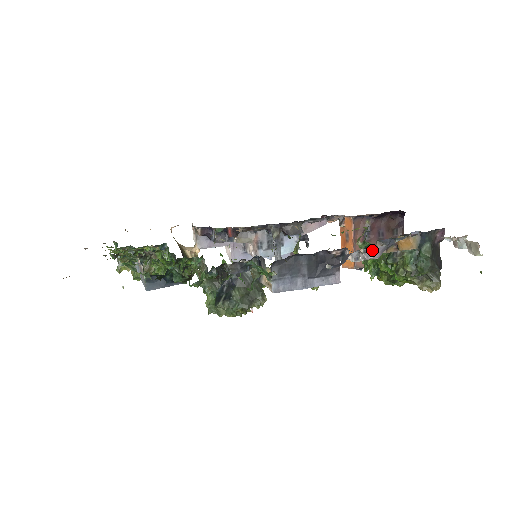
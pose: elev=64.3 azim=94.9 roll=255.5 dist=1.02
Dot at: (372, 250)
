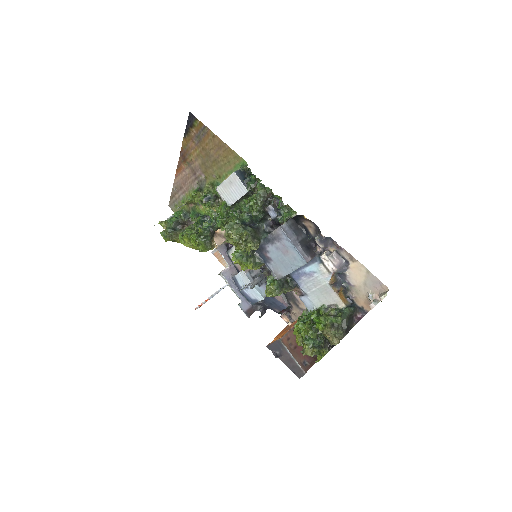
Dot at: (339, 255)
